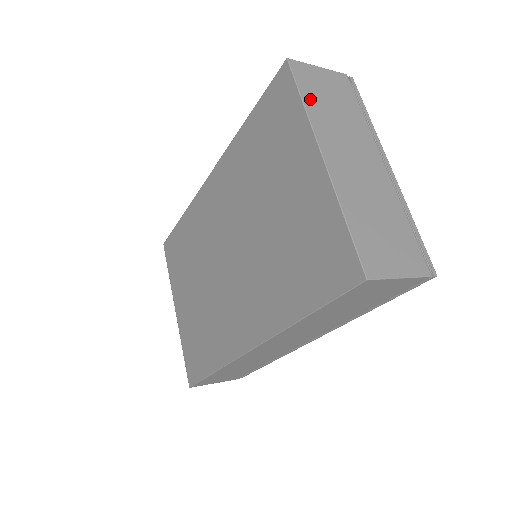
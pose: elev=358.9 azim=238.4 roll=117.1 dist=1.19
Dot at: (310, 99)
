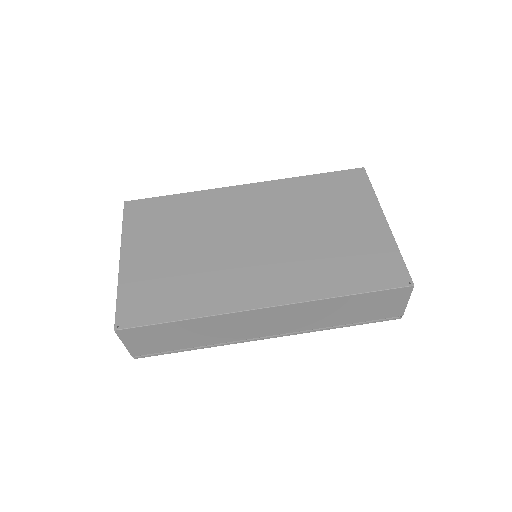
Dot at: occluded
